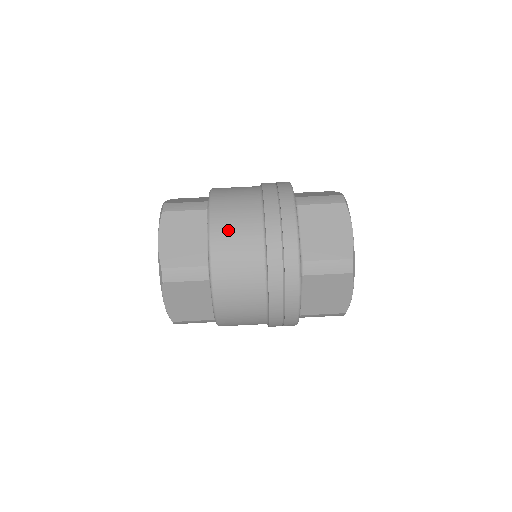
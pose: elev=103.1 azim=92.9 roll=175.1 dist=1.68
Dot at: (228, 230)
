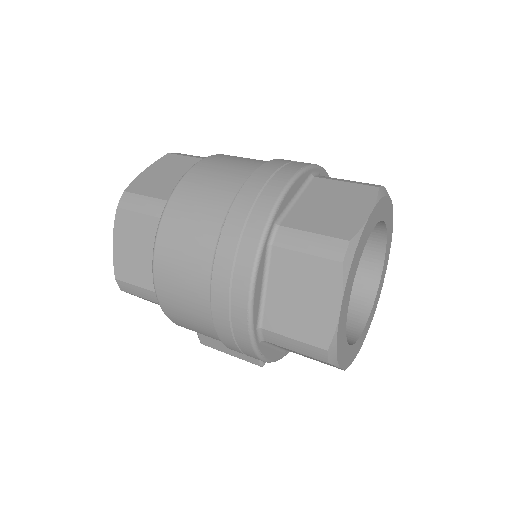
Dot at: (212, 169)
